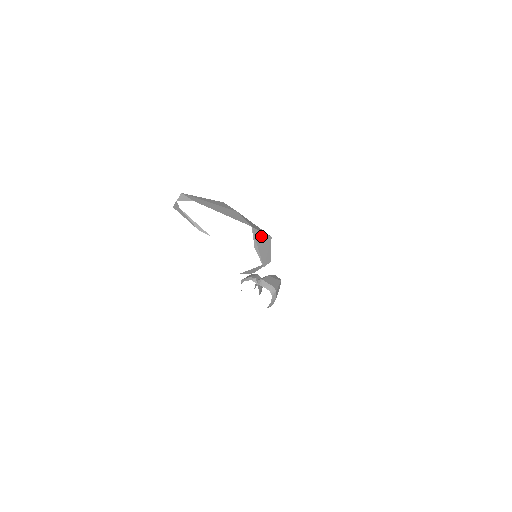
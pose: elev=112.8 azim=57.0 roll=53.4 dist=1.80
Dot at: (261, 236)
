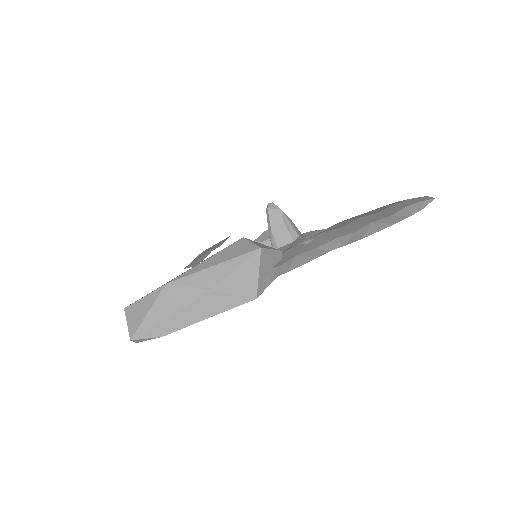
Dot at: (262, 274)
